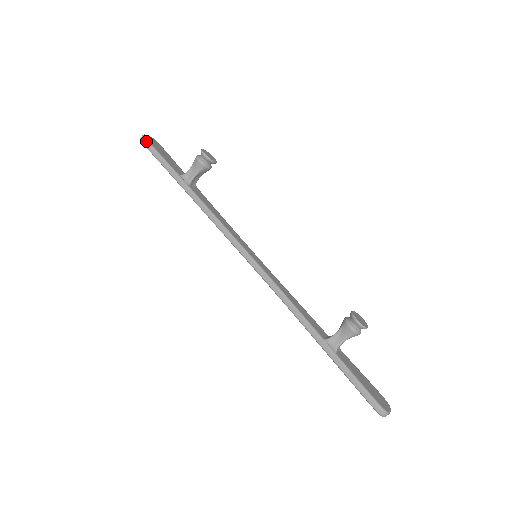
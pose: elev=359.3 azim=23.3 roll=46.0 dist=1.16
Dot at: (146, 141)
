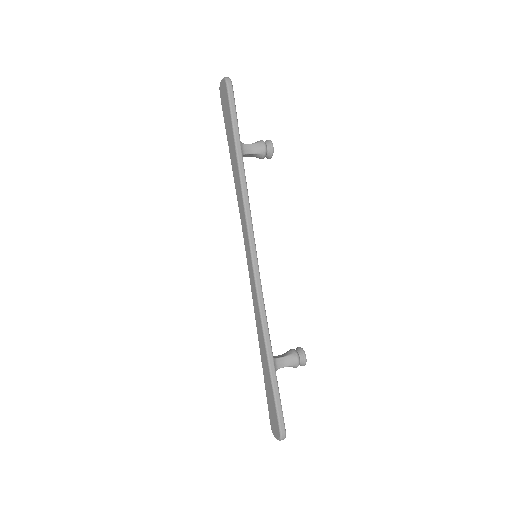
Dot at: (232, 86)
